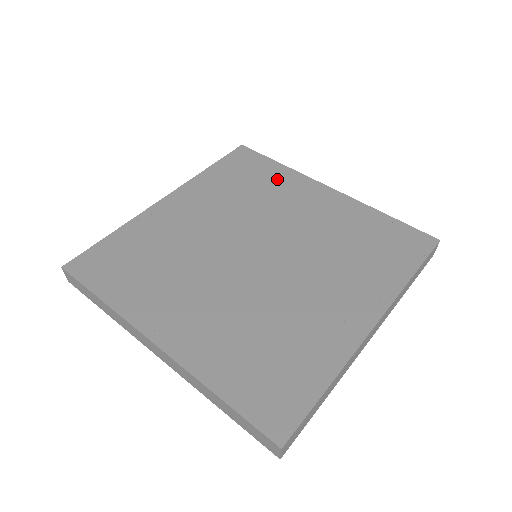
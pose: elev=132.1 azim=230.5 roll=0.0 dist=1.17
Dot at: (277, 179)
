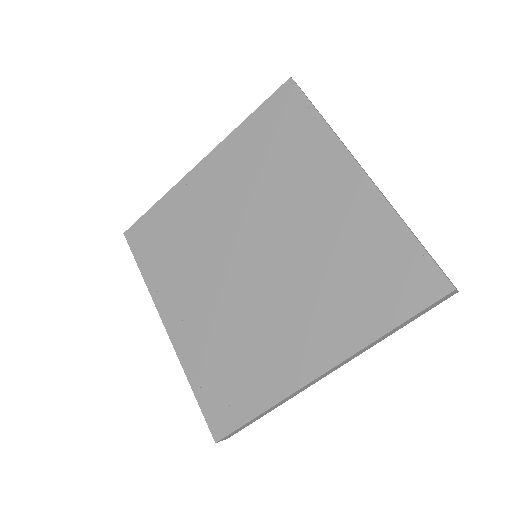
Dot at: (308, 147)
